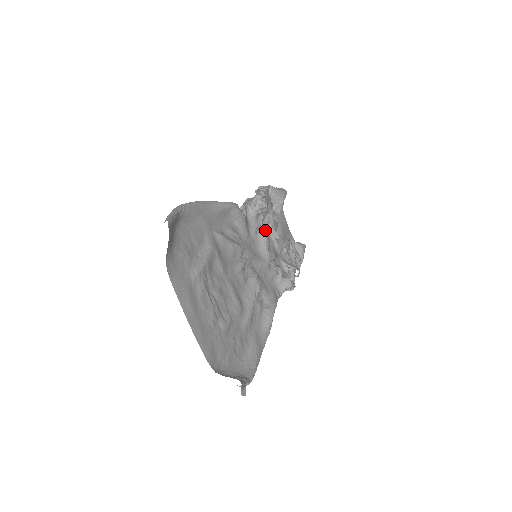
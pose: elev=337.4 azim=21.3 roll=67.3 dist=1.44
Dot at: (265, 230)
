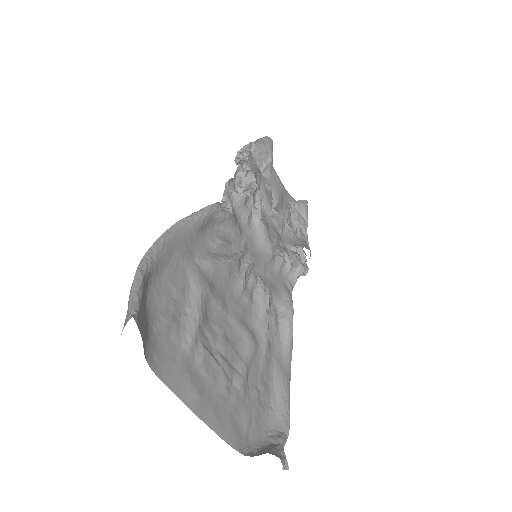
Dot at: (259, 214)
